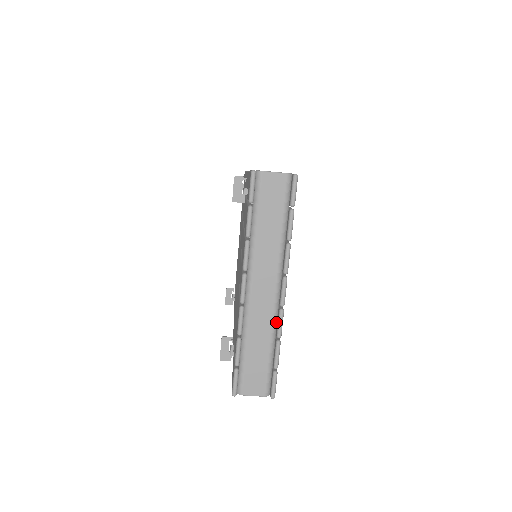
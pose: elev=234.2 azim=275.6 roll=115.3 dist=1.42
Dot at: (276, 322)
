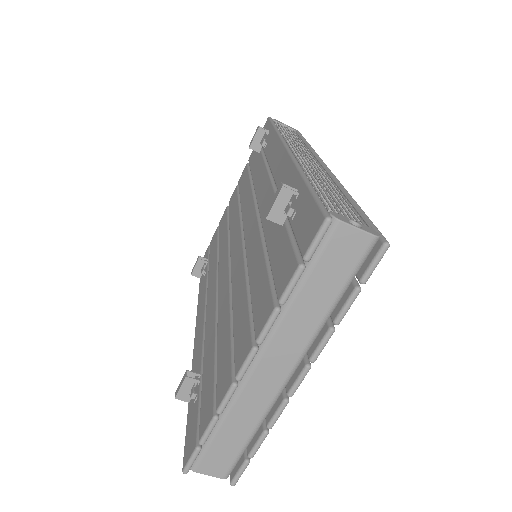
Dot at: (272, 407)
